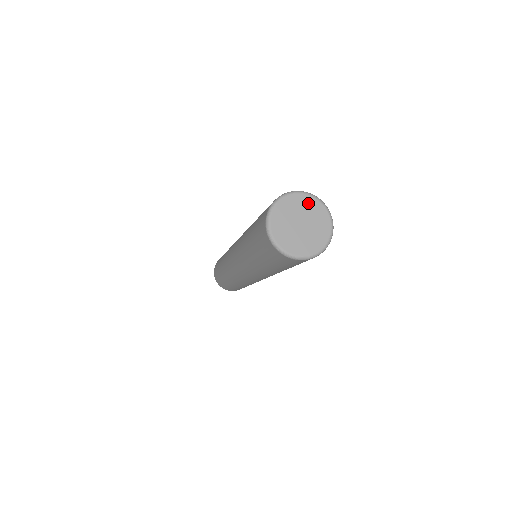
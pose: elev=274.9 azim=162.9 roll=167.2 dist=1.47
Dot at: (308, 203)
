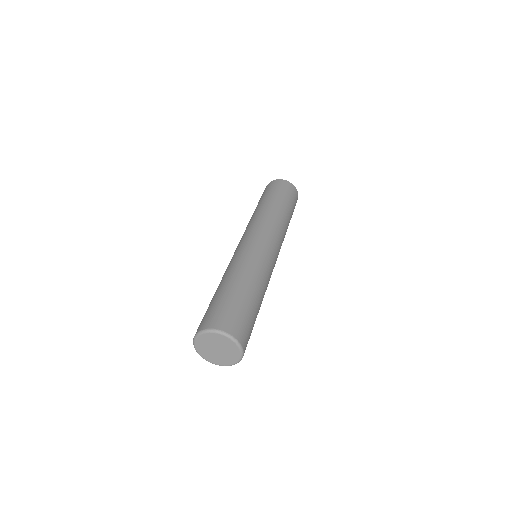
Dot at: (227, 342)
